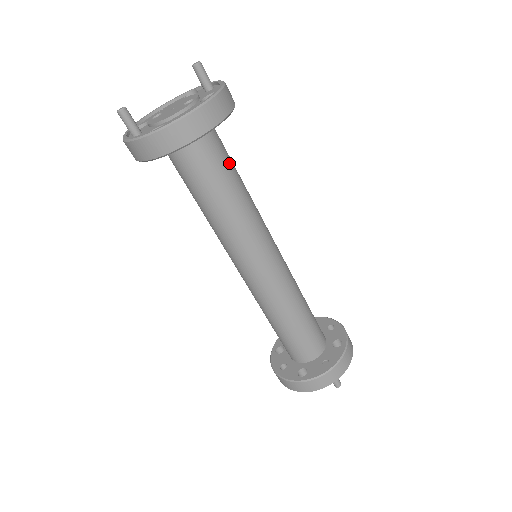
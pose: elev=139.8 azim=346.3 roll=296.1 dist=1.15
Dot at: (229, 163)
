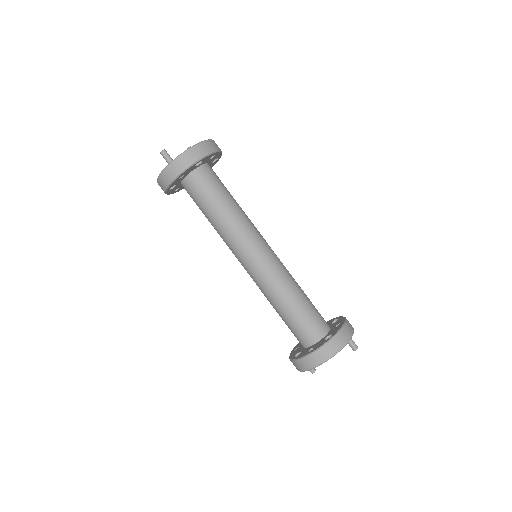
Dot at: occluded
